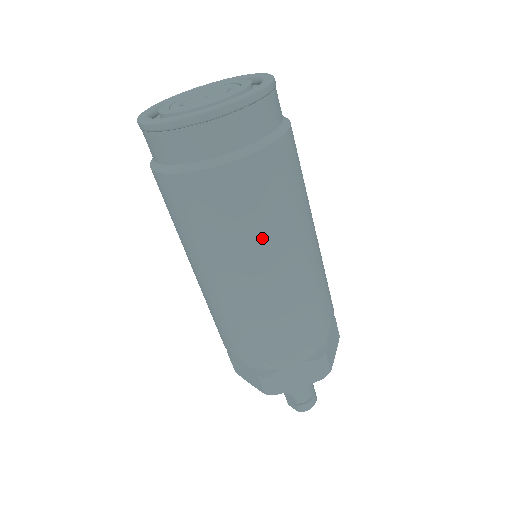
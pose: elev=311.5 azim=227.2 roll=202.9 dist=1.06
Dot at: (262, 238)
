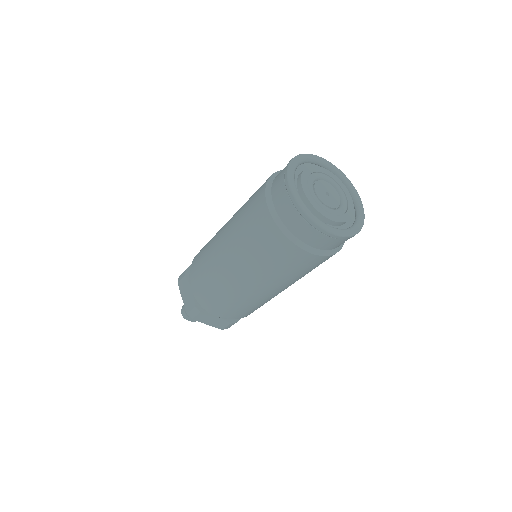
Dot at: occluded
